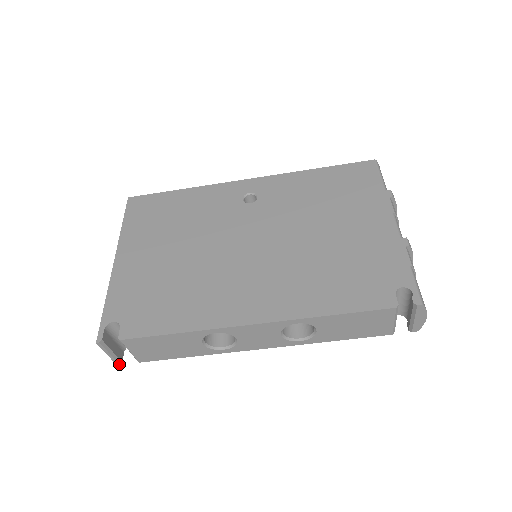
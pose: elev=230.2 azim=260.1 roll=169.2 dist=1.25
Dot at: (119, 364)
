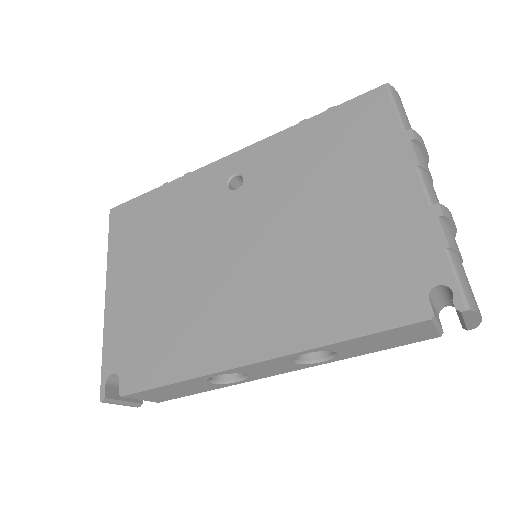
Dot at: (139, 406)
